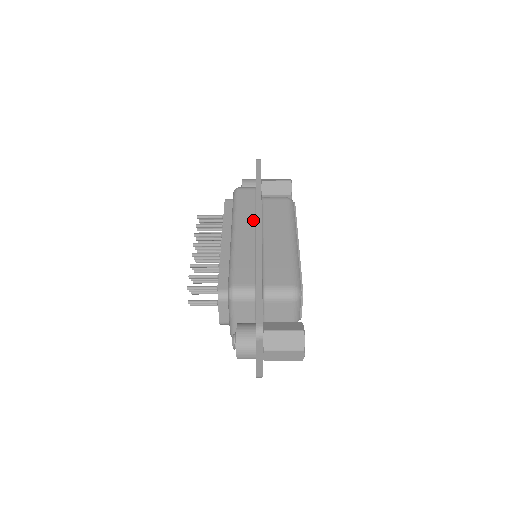
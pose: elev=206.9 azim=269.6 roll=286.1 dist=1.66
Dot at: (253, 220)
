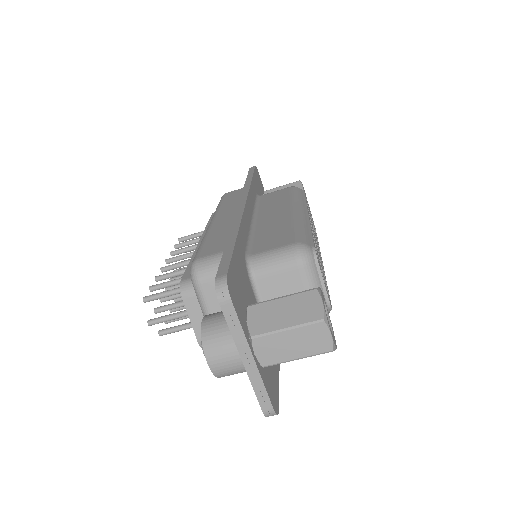
Dot at: occluded
